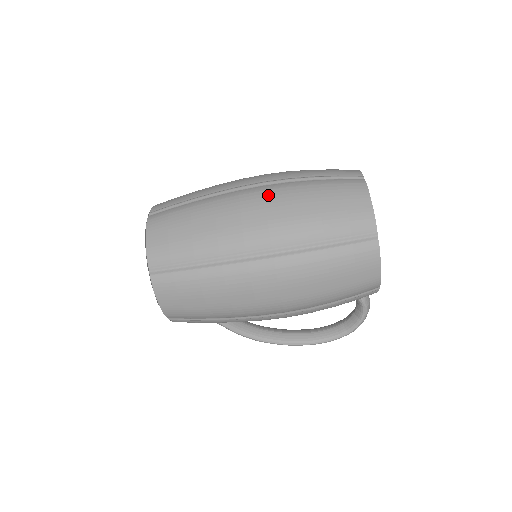
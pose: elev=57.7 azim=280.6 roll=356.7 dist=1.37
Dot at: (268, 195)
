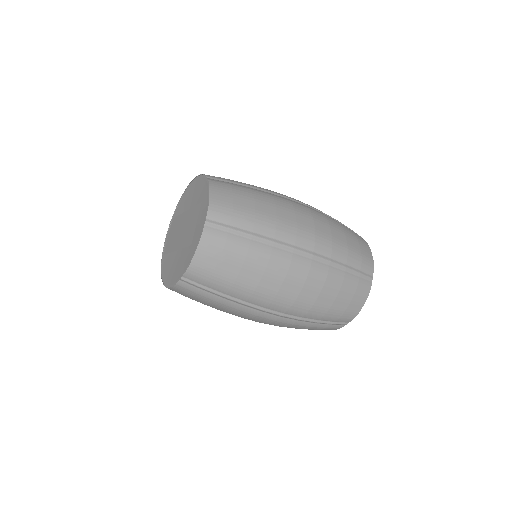
Dot at: (311, 276)
